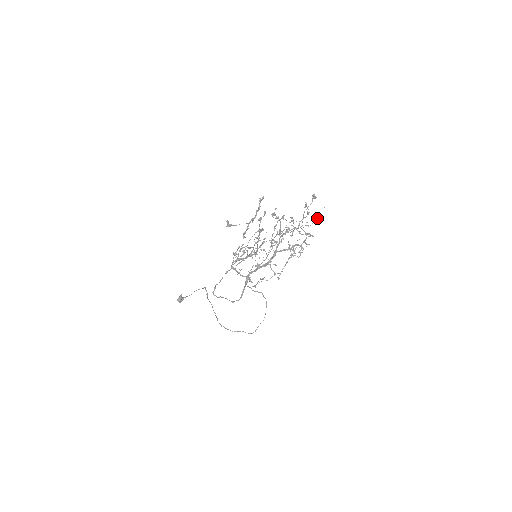
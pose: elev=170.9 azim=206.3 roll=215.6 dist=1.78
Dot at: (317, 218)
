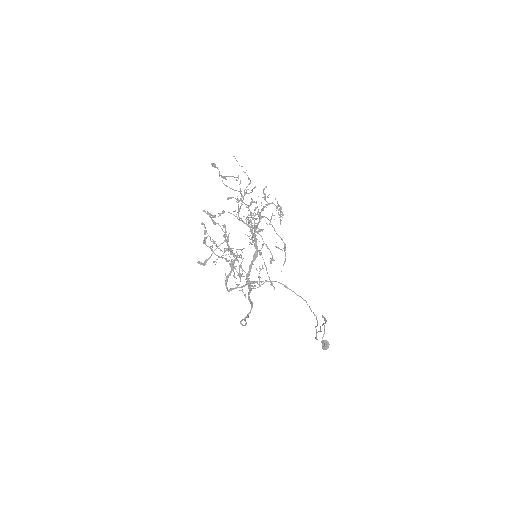
Dot at: occluded
